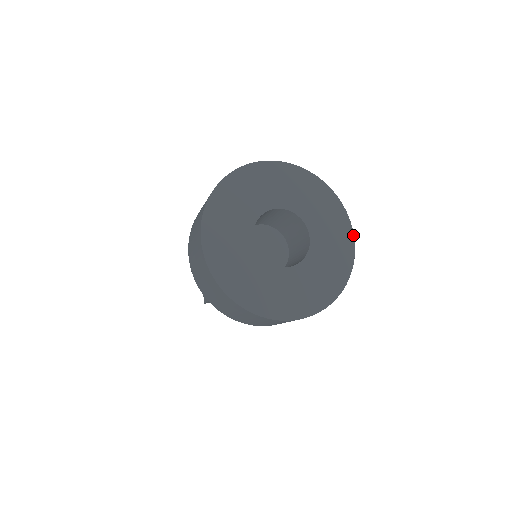
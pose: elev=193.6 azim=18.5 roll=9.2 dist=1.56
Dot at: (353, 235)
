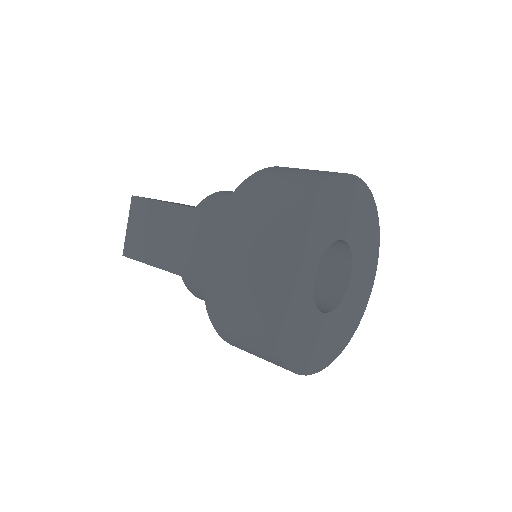
Dot at: occluded
